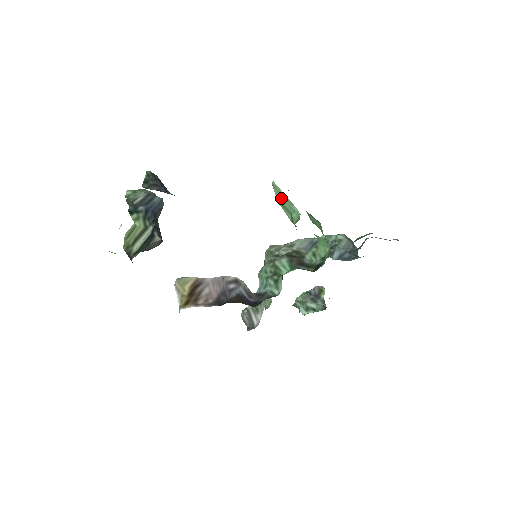
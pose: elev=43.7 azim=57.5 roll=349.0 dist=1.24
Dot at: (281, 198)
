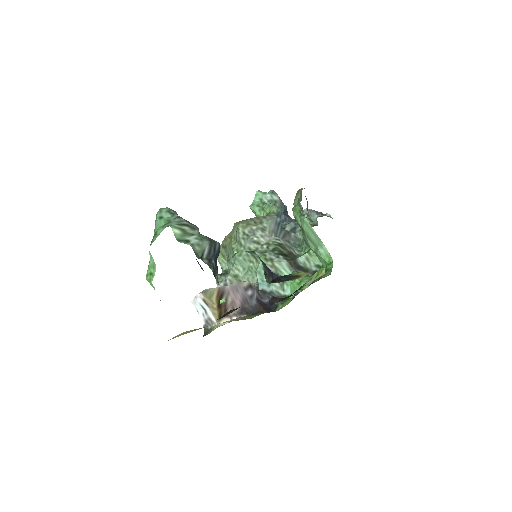
Dot at: (310, 233)
